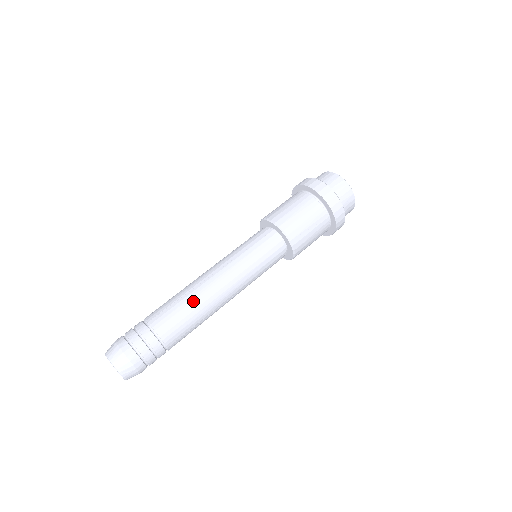
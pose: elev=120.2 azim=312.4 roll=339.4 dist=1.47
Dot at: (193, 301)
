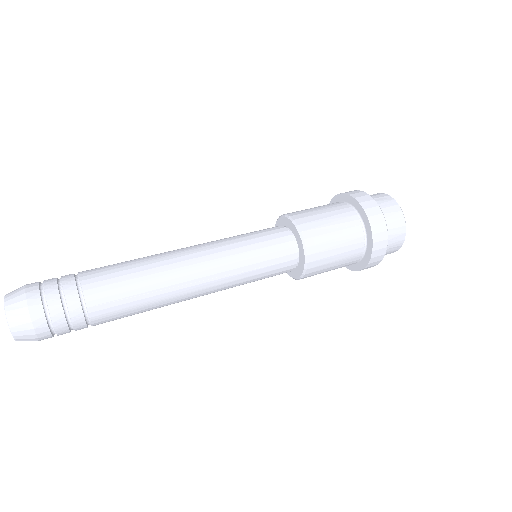
Dot at: (146, 262)
